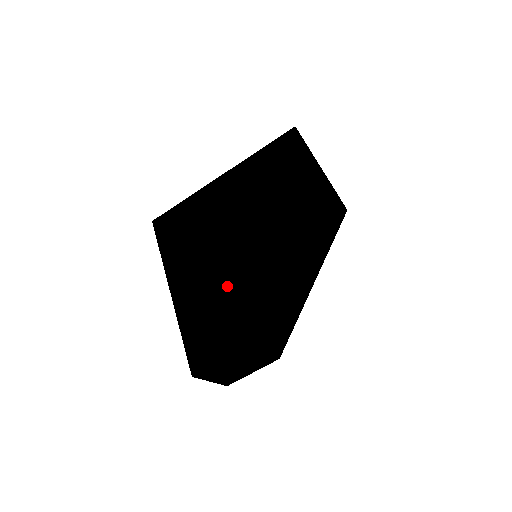
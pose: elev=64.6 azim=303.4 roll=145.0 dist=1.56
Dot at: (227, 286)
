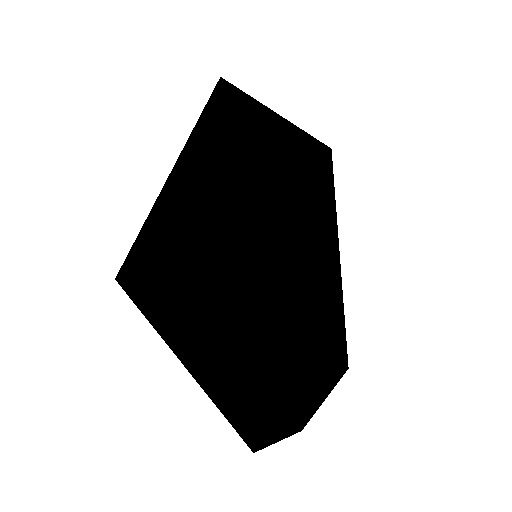
Dot at: (239, 316)
